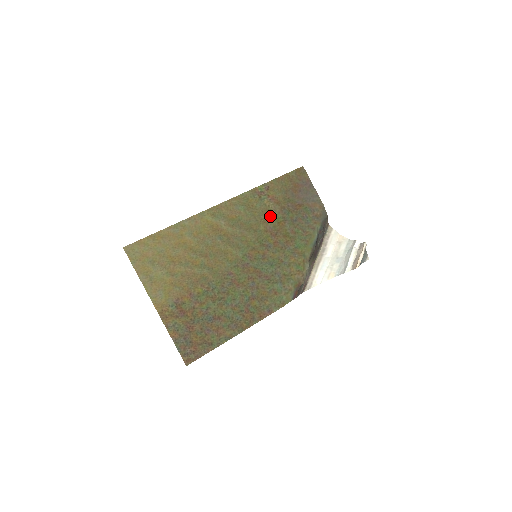
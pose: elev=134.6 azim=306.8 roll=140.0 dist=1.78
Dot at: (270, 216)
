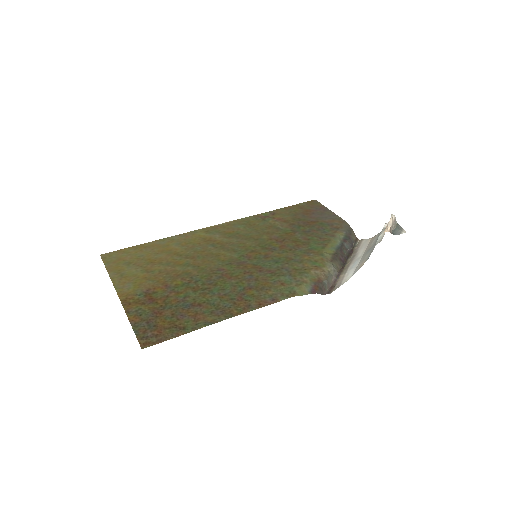
Dot at: (275, 230)
